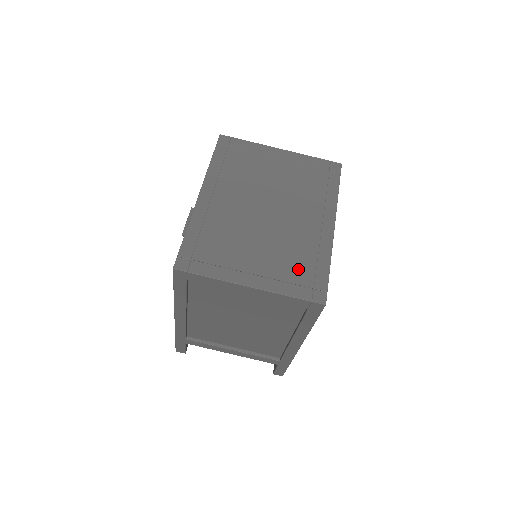
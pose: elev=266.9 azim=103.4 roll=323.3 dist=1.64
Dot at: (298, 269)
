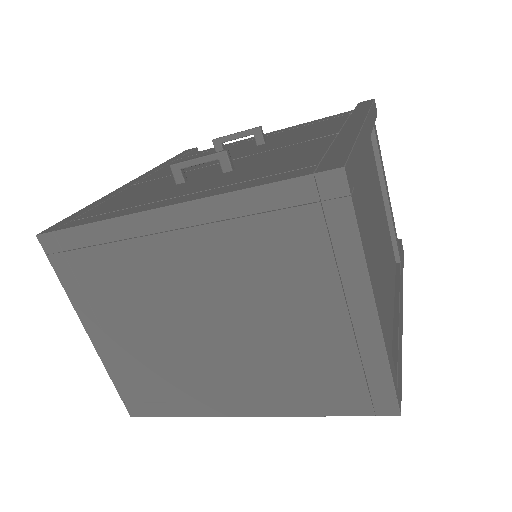
Dot at: (150, 382)
